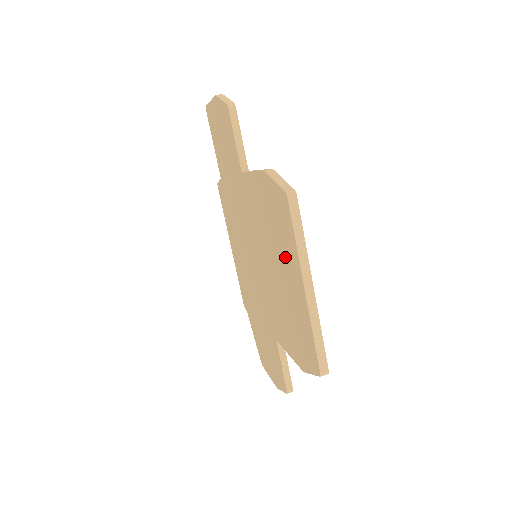
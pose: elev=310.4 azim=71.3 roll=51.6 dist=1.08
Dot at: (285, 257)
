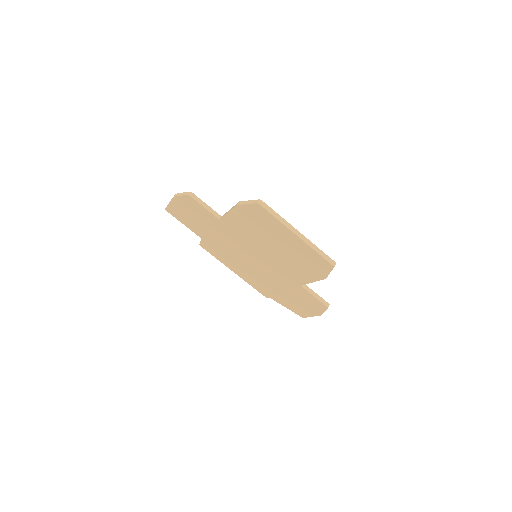
Dot at: (276, 233)
